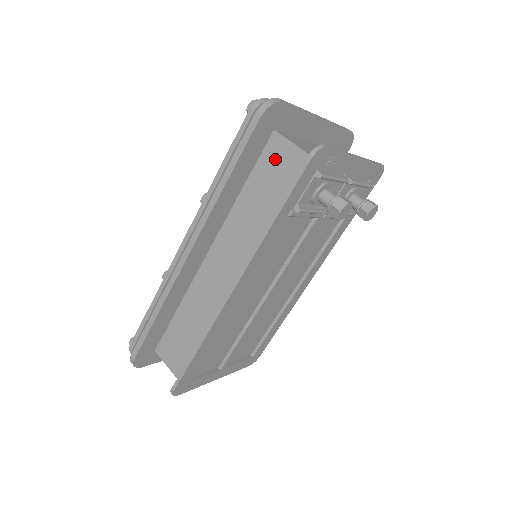
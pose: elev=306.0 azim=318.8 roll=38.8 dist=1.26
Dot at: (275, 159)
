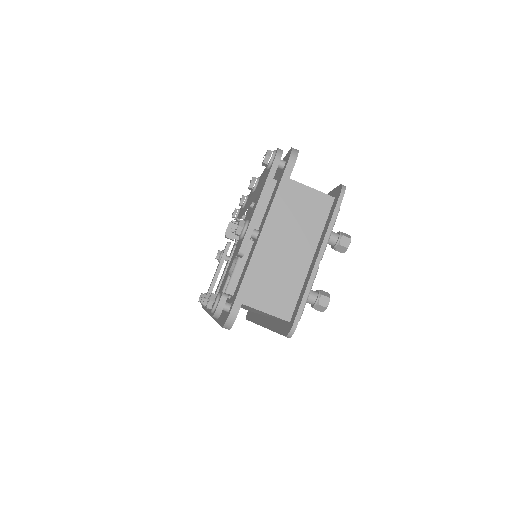
Dot at: occluded
